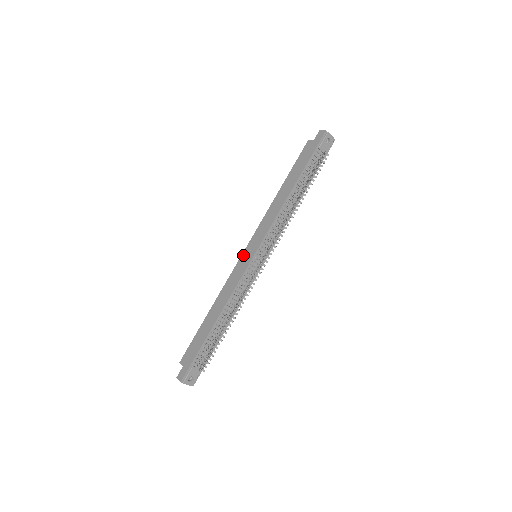
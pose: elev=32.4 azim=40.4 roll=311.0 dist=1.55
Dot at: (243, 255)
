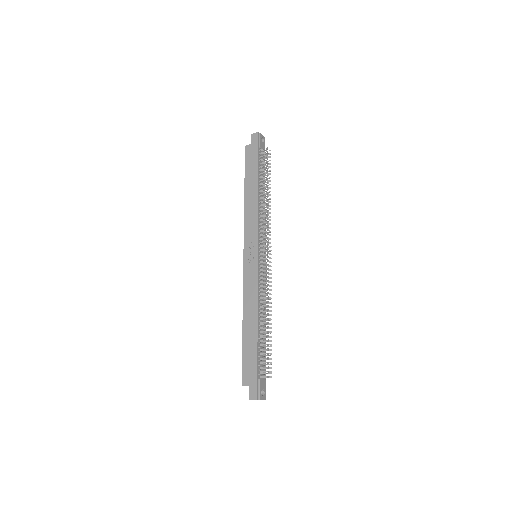
Dot at: (245, 260)
